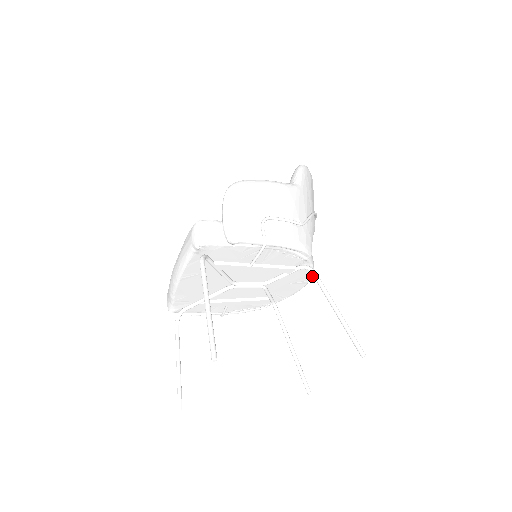
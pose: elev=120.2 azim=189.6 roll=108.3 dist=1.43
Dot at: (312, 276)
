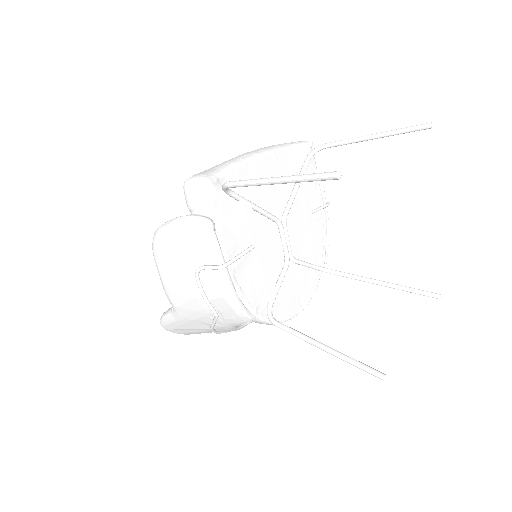
Dot at: (307, 304)
